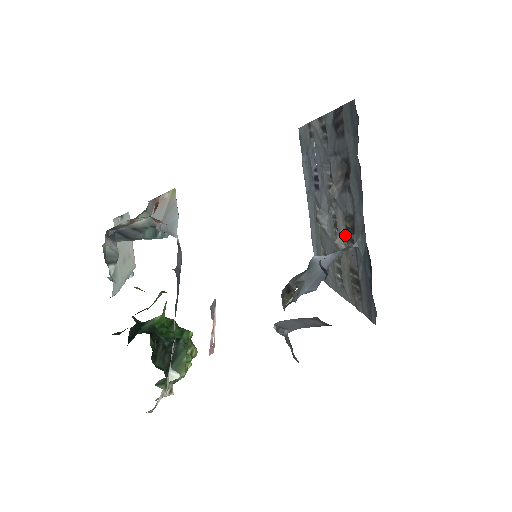
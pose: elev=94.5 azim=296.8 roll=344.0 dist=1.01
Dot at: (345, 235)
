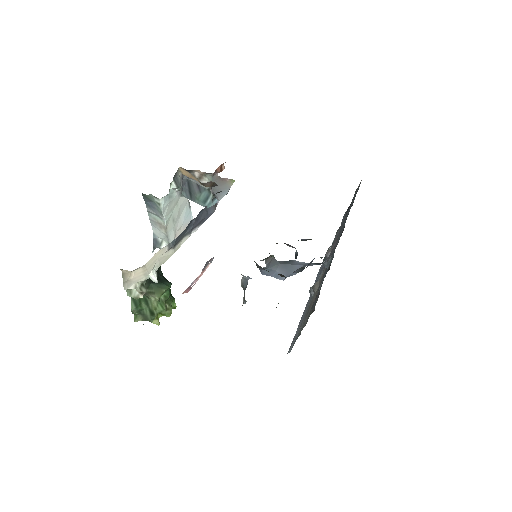
Dot at: (323, 275)
